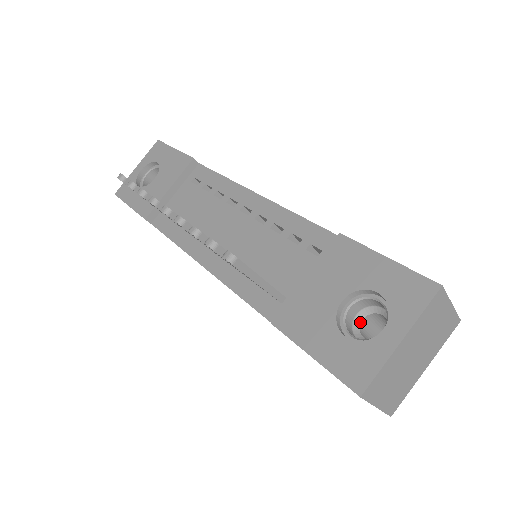
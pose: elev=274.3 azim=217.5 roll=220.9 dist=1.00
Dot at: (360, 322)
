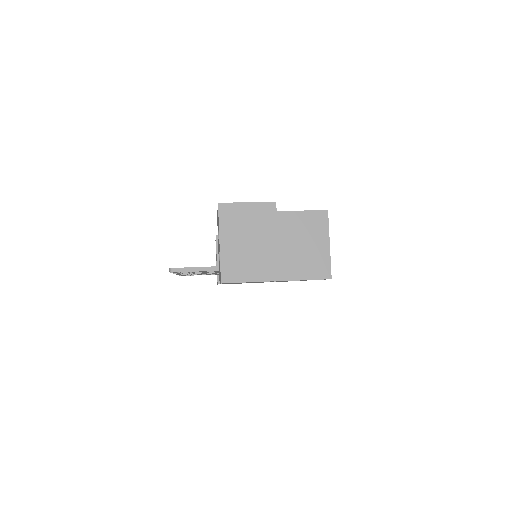
Dot at: occluded
